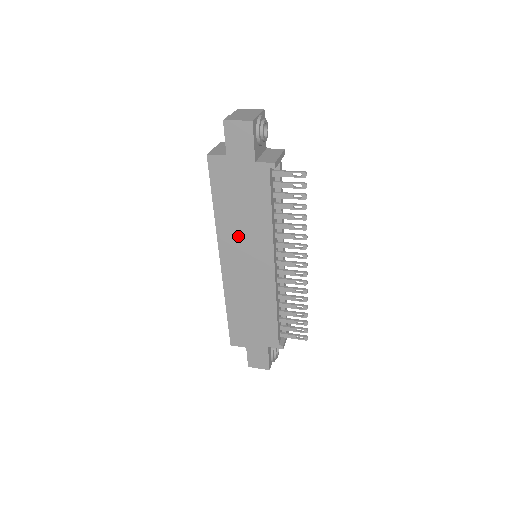
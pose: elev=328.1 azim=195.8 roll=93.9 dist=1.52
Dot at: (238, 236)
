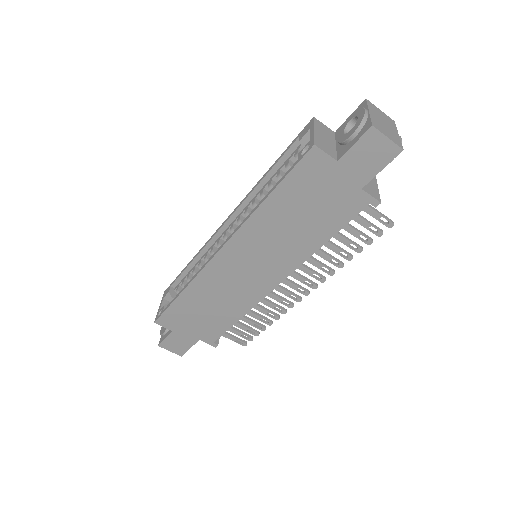
Dot at: (266, 240)
